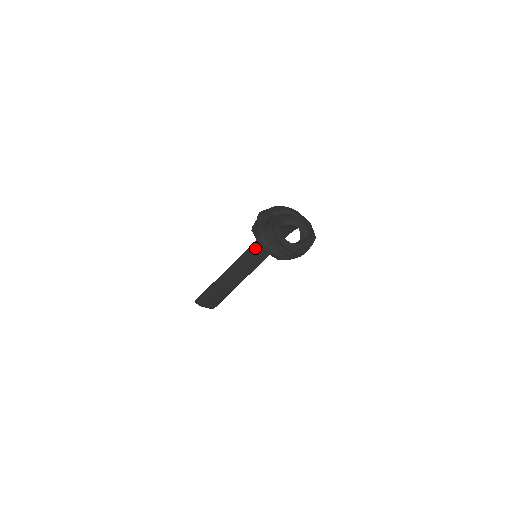
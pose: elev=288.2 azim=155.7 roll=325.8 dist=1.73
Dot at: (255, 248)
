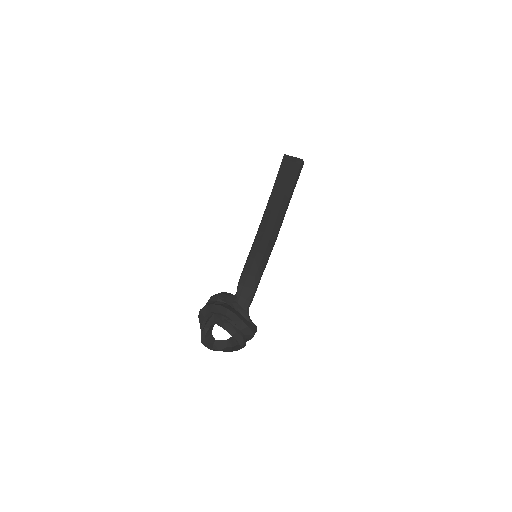
Dot at: occluded
